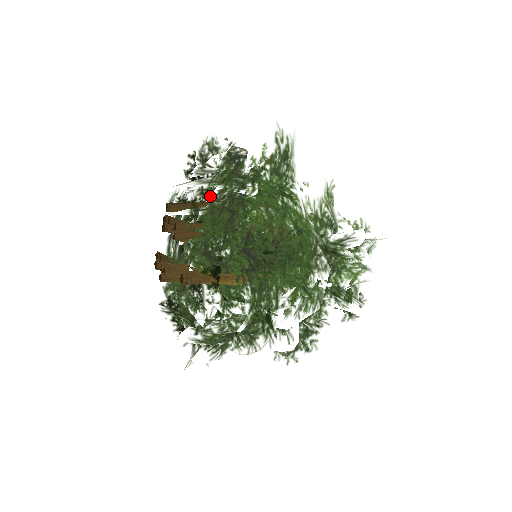
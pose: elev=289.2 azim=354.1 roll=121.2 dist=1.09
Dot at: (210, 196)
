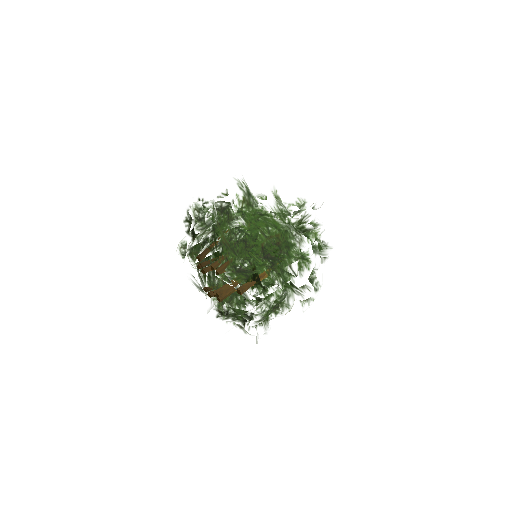
Dot at: (223, 239)
